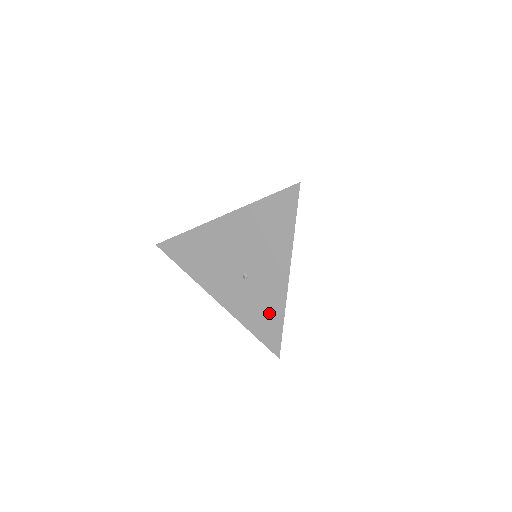
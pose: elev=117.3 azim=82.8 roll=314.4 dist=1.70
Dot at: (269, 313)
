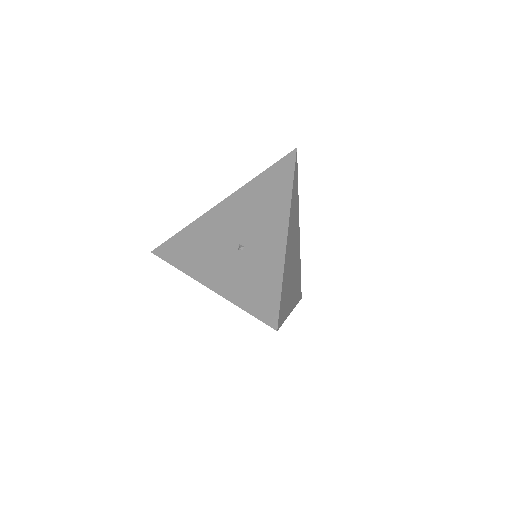
Dot at: (265, 278)
